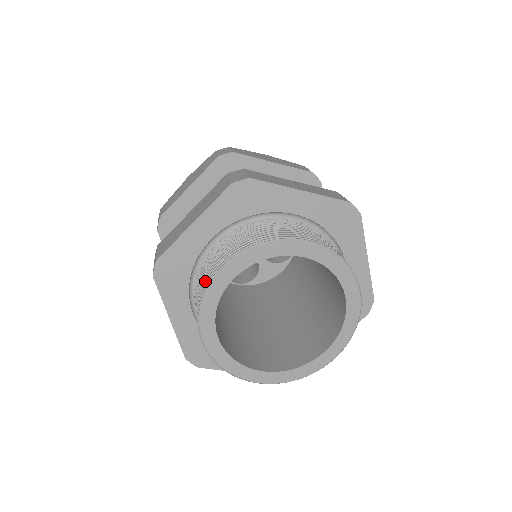
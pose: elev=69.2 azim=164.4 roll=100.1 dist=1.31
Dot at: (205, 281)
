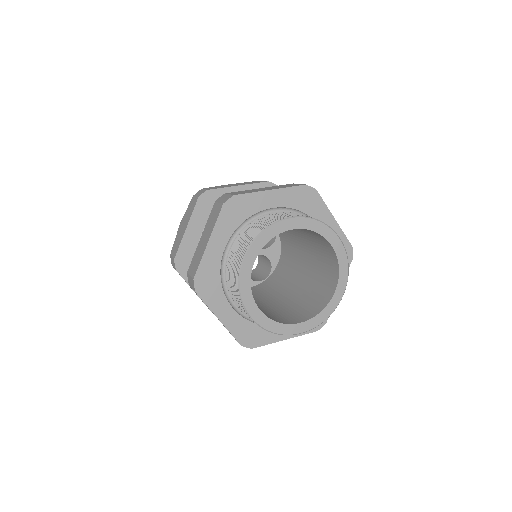
Dot at: (269, 222)
